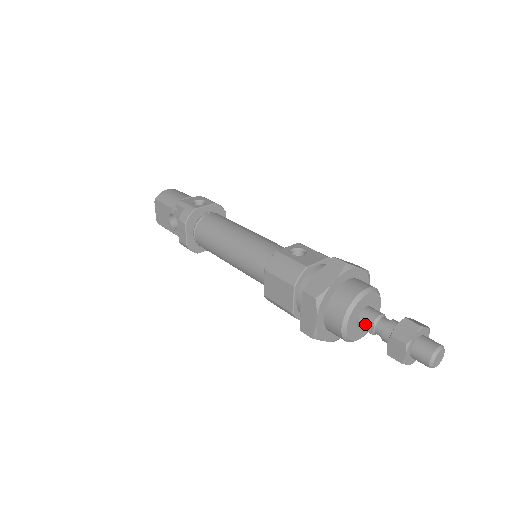
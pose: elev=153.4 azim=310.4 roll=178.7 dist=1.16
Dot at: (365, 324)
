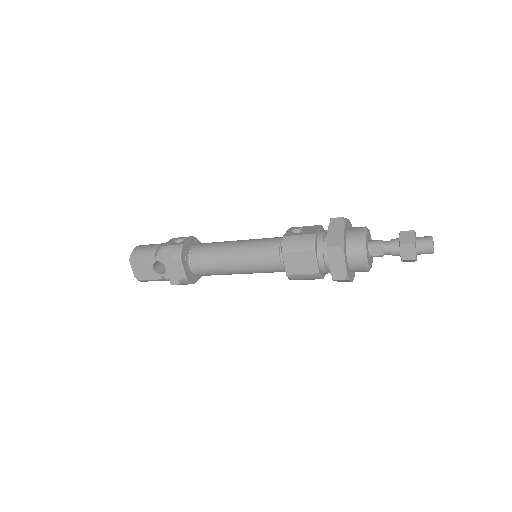
Dot at: (375, 251)
